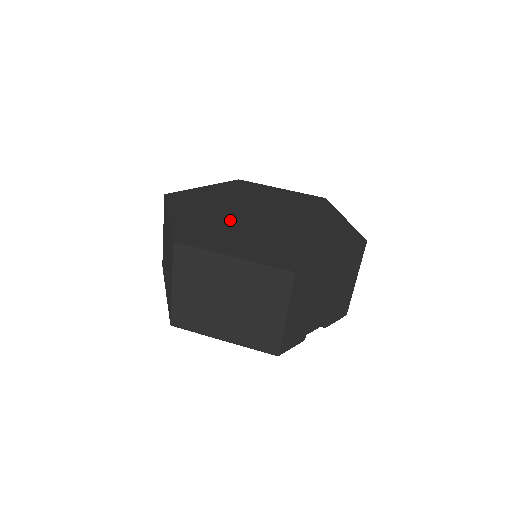
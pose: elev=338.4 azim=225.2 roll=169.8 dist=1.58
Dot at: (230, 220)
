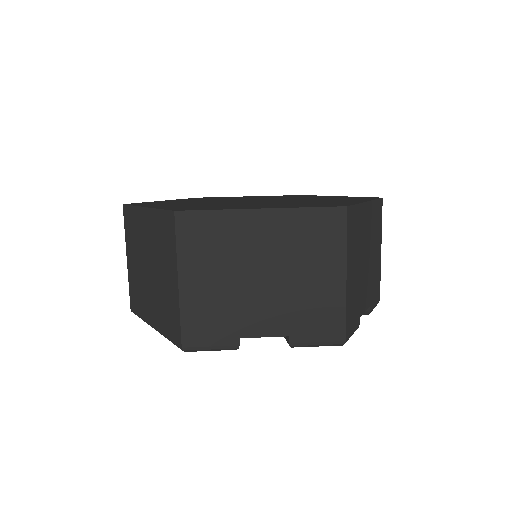
Dot at: (212, 201)
